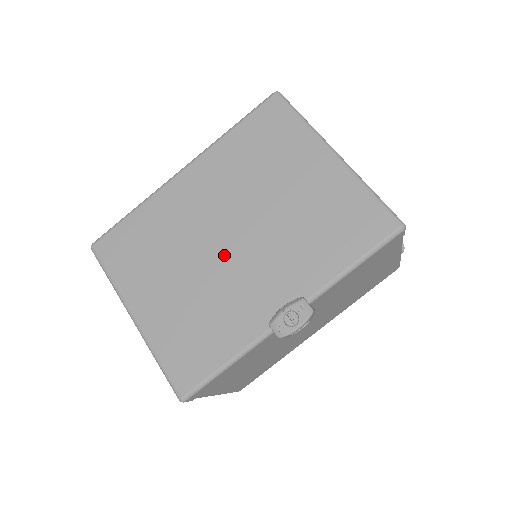
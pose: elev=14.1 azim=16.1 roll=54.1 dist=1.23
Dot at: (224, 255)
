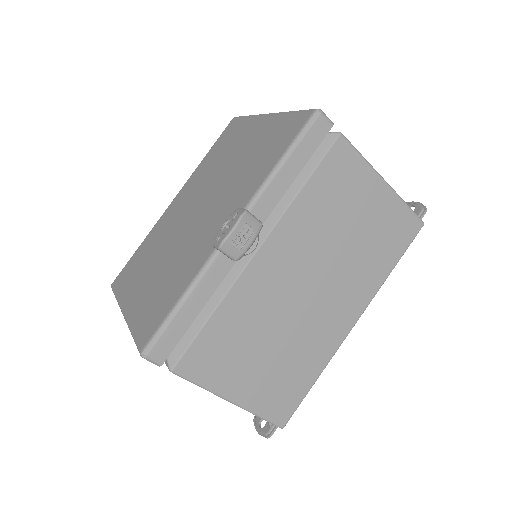
Dot at: (190, 226)
